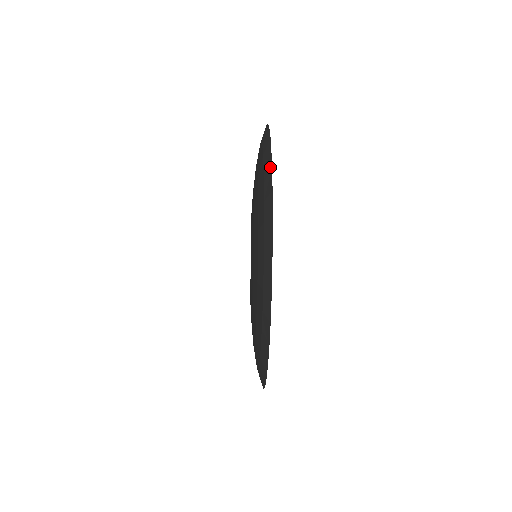
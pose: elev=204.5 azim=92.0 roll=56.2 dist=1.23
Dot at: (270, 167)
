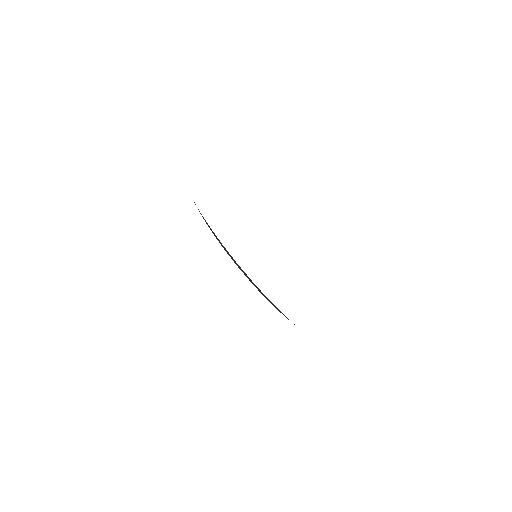
Dot at: occluded
